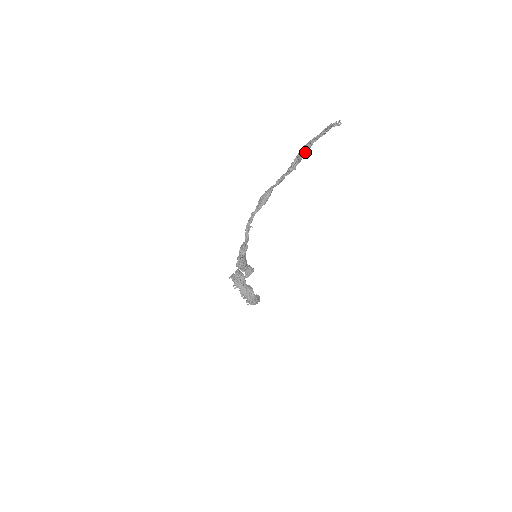
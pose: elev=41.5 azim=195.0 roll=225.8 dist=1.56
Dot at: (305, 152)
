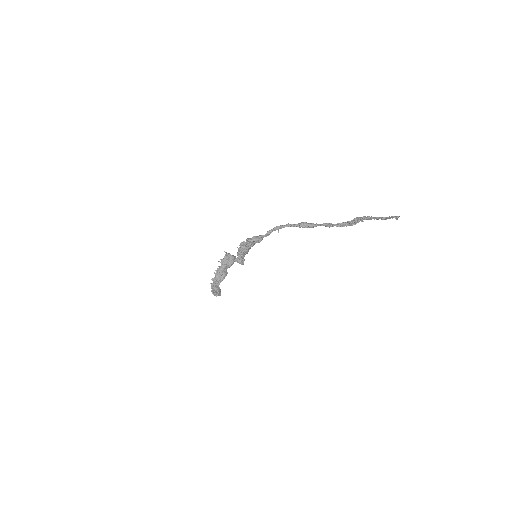
Dot at: (360, 220)
